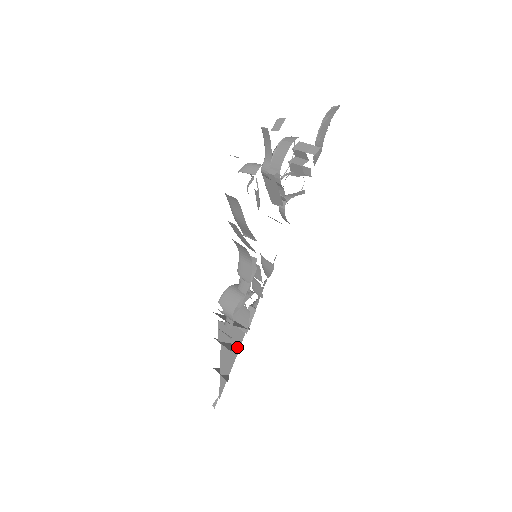
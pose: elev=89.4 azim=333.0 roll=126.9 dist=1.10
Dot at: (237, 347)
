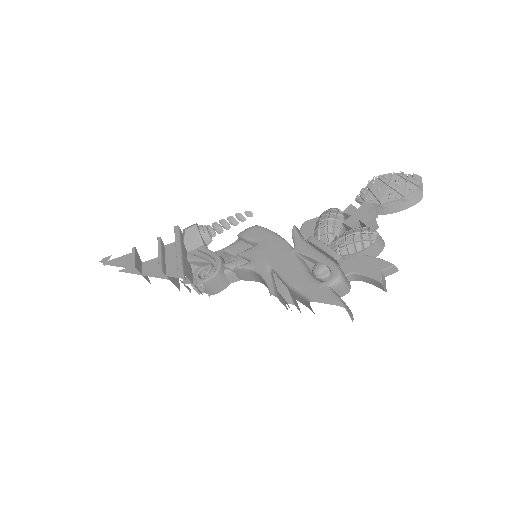
Dot at: occluded
